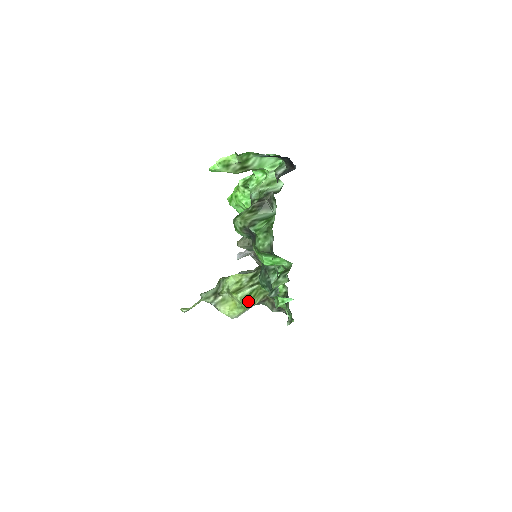
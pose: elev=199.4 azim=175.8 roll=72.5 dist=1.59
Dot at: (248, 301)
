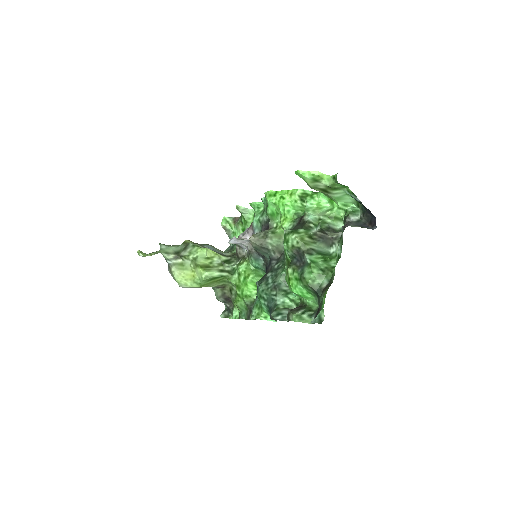
Dot at: (209, 282)
